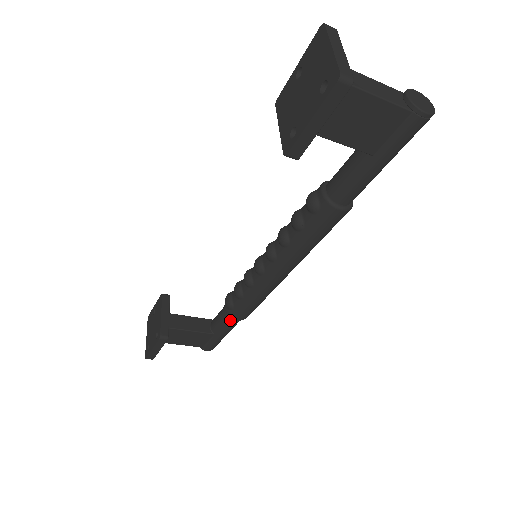
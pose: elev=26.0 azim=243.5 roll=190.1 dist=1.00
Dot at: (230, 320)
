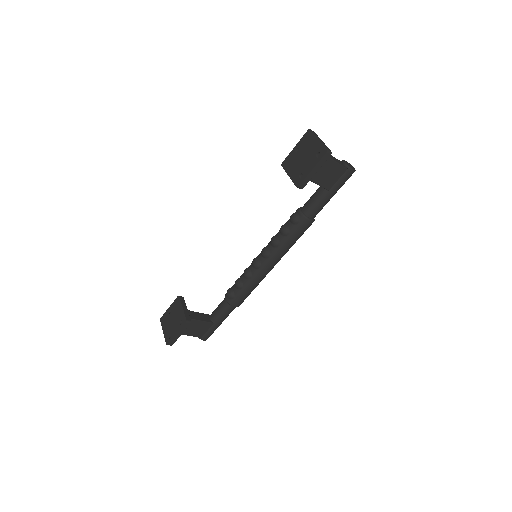
Dot at: (229, 308)
